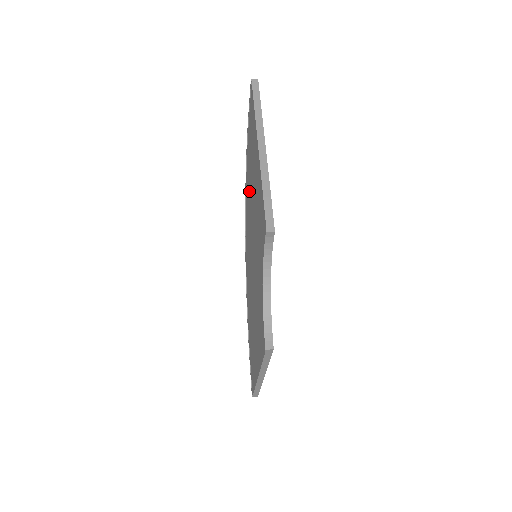
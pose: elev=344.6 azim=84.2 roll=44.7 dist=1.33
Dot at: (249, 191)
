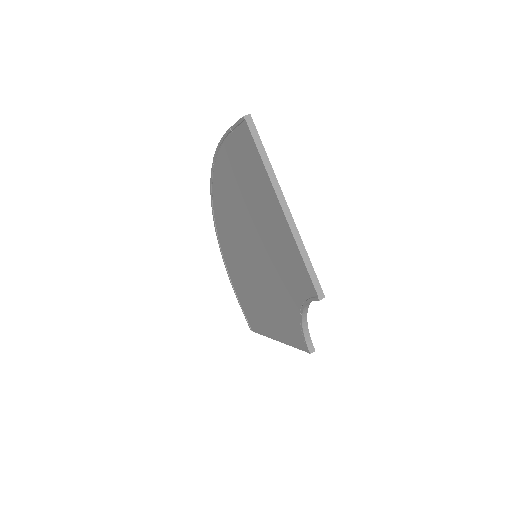
Dot at: (233, 197)
